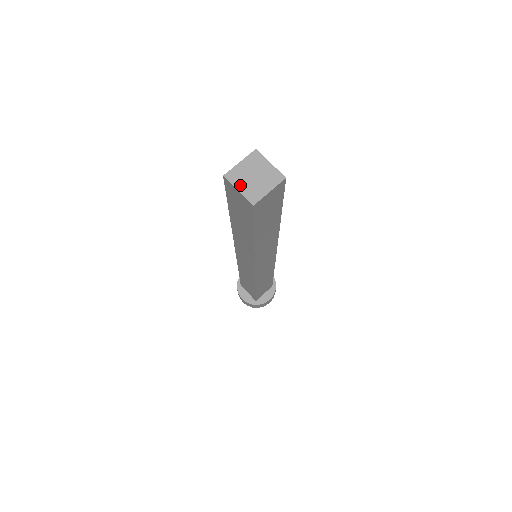
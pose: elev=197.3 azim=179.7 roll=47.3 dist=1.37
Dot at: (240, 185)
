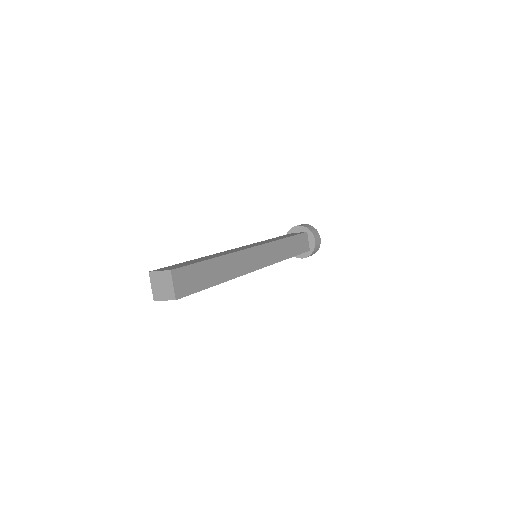
Dot at: (153, 284)
